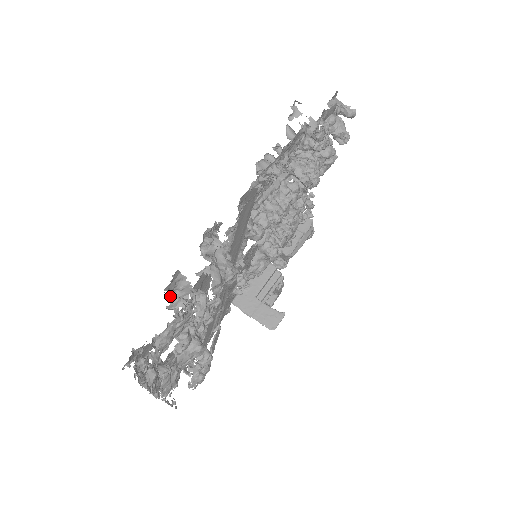
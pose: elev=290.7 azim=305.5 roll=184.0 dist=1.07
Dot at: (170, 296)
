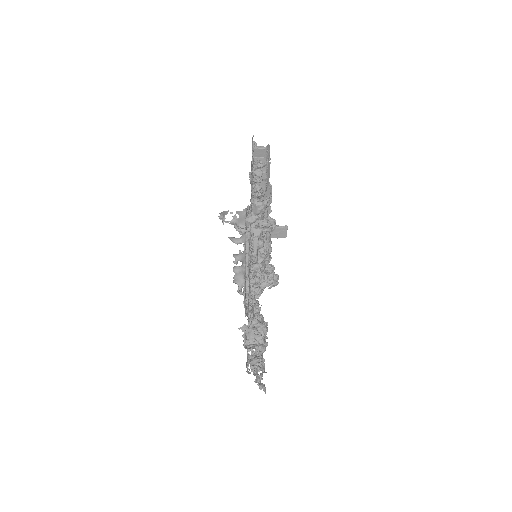
Dot at: occluded
